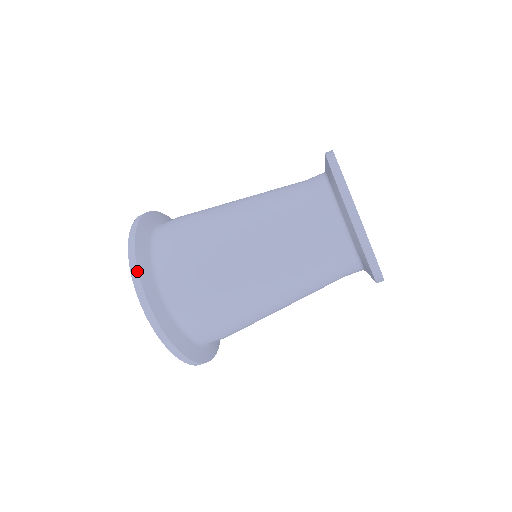
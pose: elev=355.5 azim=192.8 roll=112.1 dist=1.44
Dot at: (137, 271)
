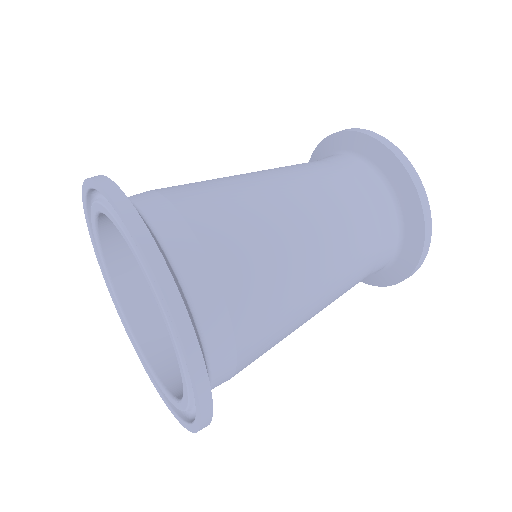
Dot at: (207, 376)
